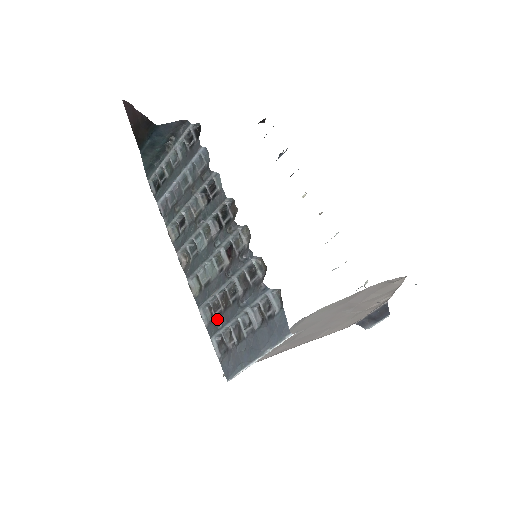
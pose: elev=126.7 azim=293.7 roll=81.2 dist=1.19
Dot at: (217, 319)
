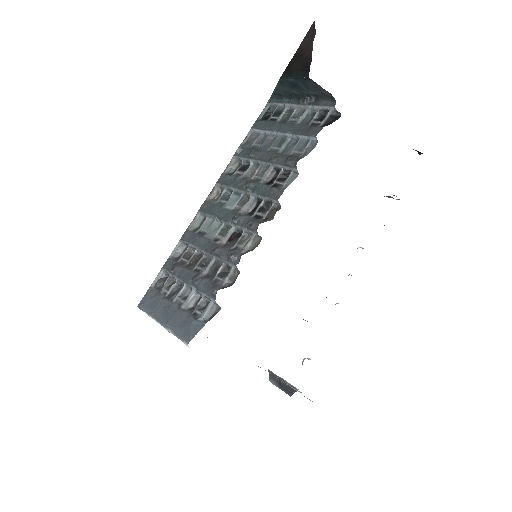
Dot at: (177, 264)
